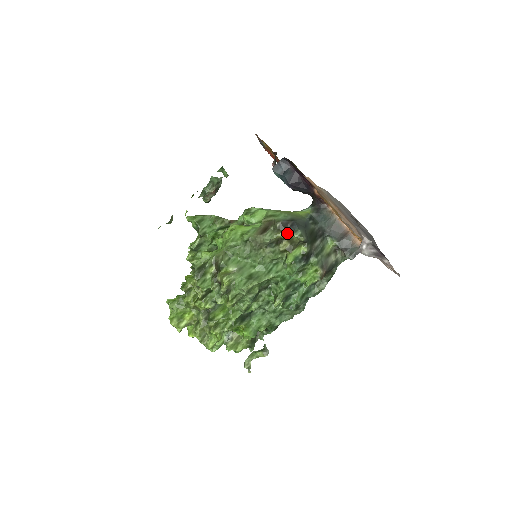
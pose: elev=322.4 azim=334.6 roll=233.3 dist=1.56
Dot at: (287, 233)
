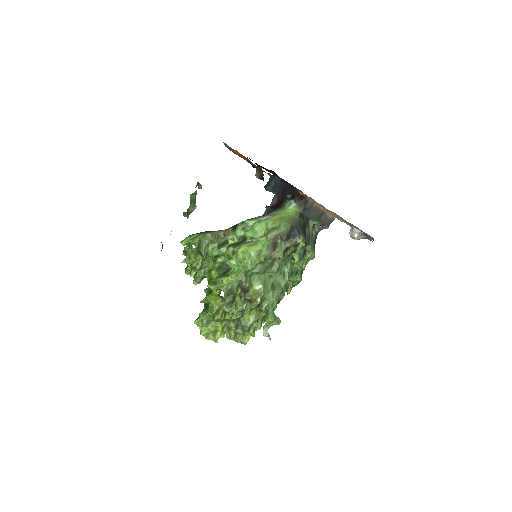
Dot at: (292, 241)
